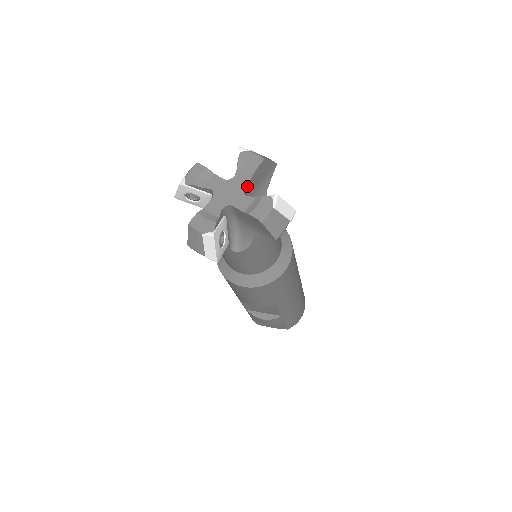
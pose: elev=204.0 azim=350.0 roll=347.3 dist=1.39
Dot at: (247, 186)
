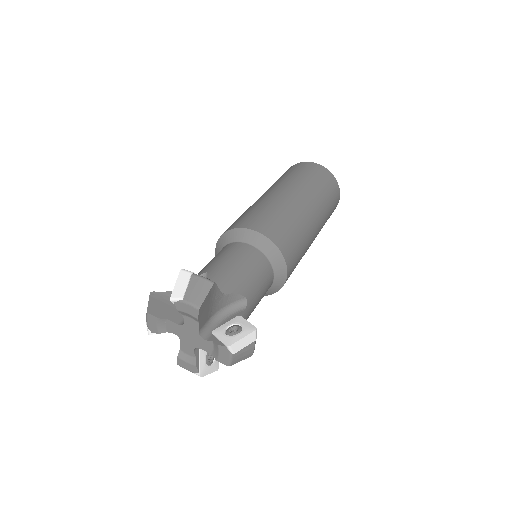
Dot at: (201, 326)
